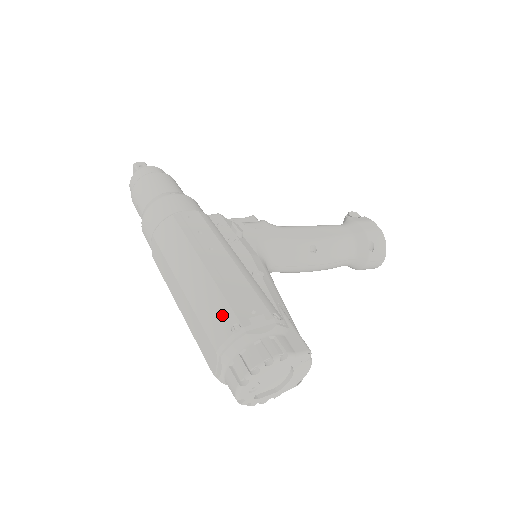
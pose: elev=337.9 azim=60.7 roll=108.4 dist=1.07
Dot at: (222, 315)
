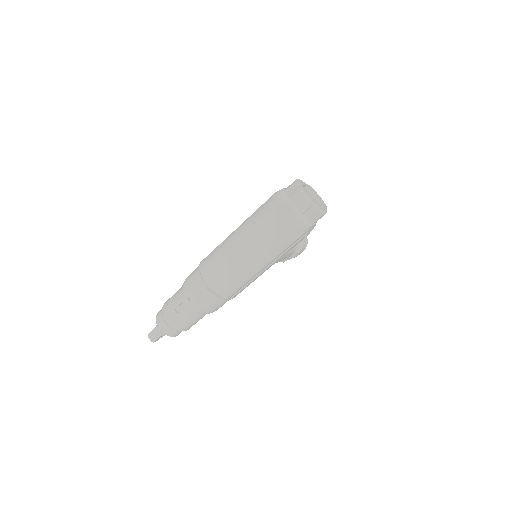
Dot at: (265, 204)
